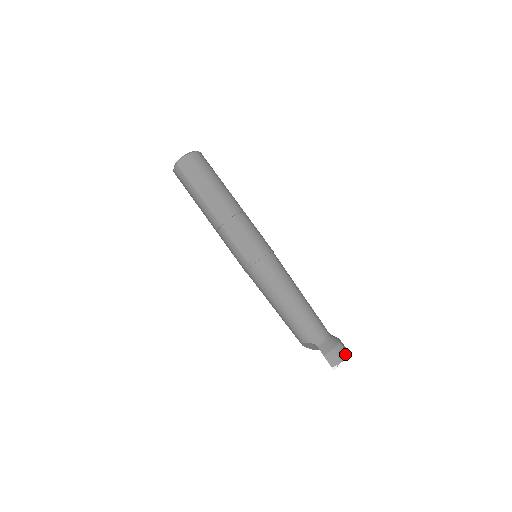
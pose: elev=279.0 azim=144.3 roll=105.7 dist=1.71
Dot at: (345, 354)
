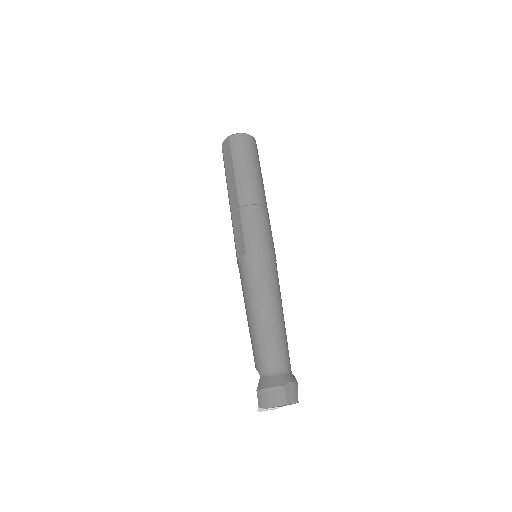
Dot at: (280, 401)
